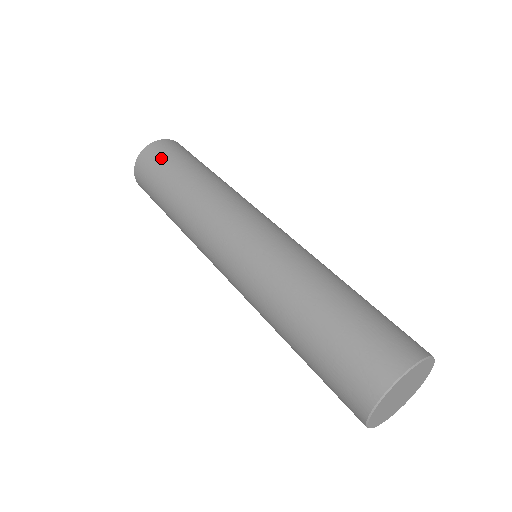
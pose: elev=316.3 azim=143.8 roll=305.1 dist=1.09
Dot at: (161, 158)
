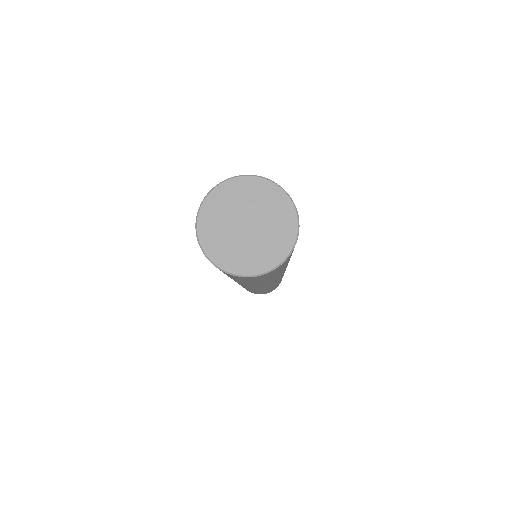
Dot at: occluded
